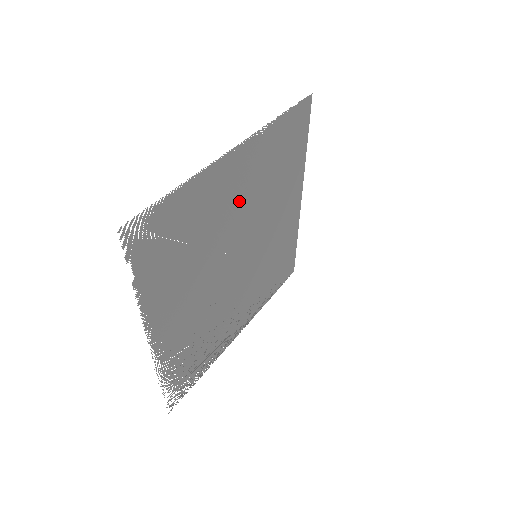
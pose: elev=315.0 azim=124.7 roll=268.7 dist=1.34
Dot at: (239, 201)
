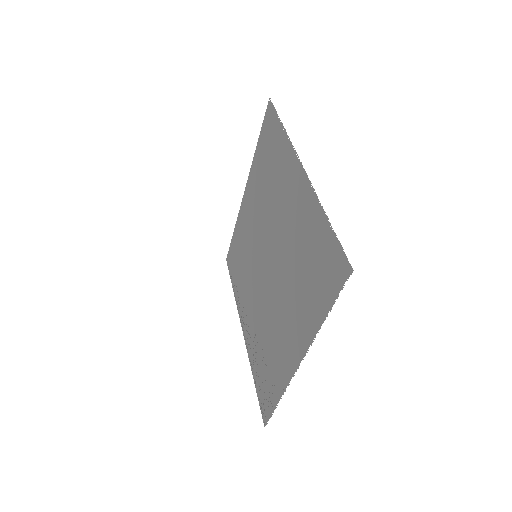
Dot at: (283, 212)
